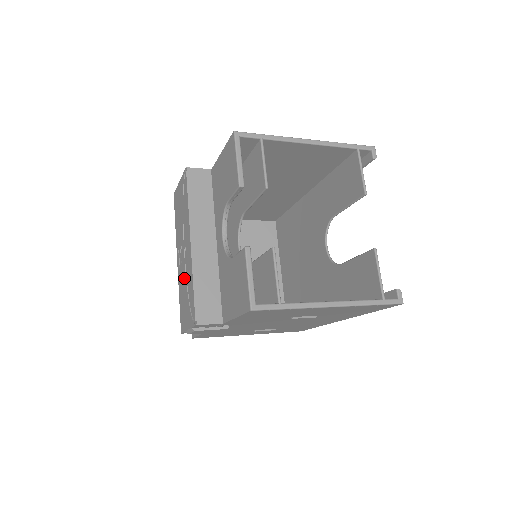
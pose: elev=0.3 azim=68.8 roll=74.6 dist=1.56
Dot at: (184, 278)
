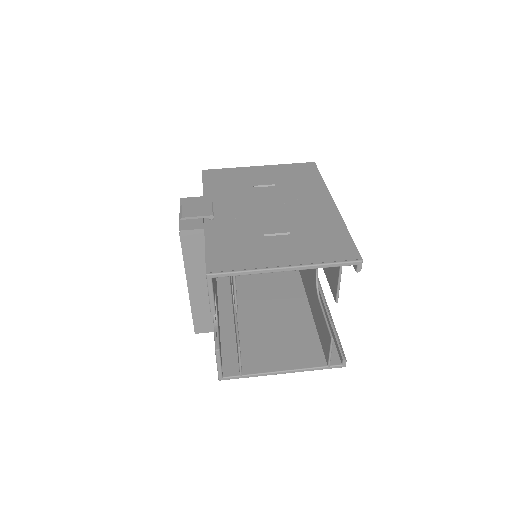
Dot at: occluded
